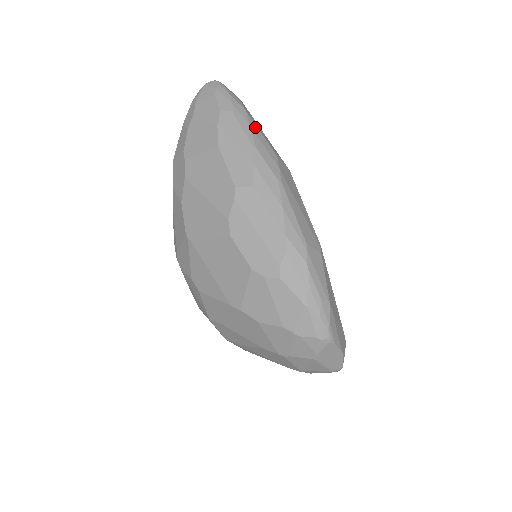
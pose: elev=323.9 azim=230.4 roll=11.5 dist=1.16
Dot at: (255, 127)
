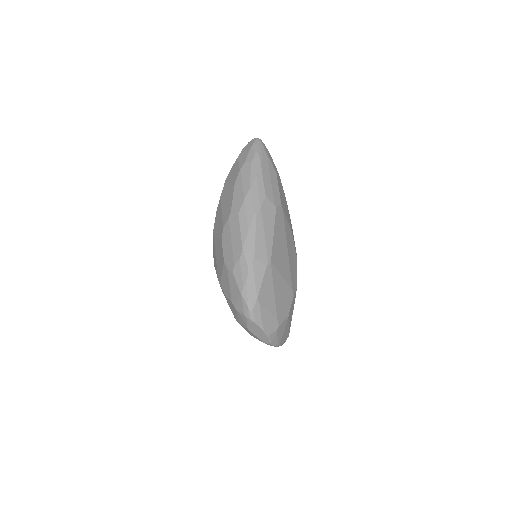
Dot at: (261, 176)
